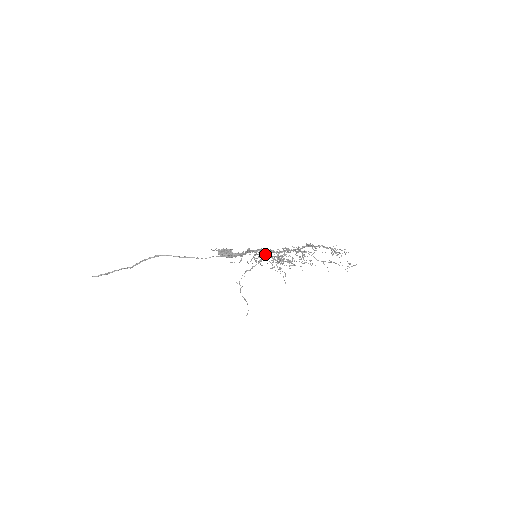
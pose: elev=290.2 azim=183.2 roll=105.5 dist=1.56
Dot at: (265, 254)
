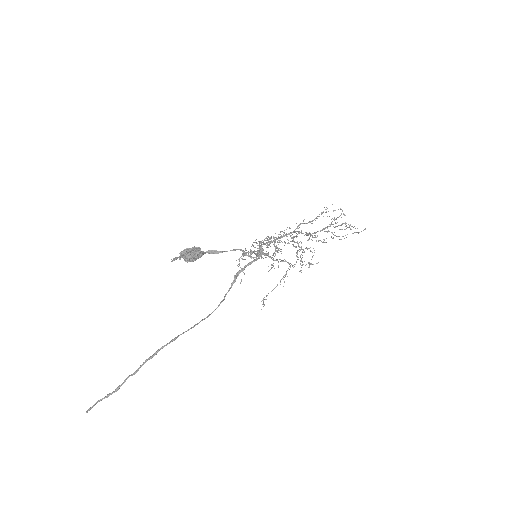
Dot at: occluded
